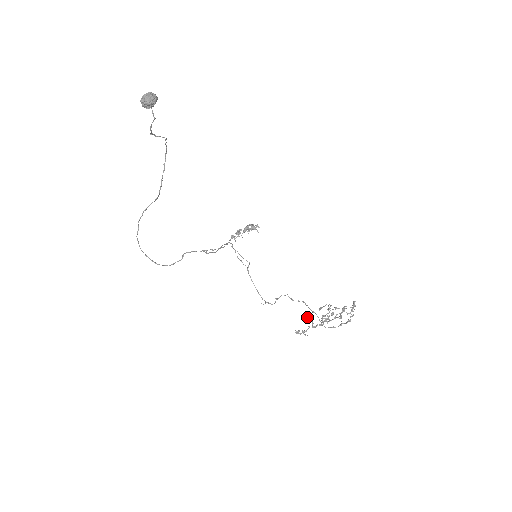
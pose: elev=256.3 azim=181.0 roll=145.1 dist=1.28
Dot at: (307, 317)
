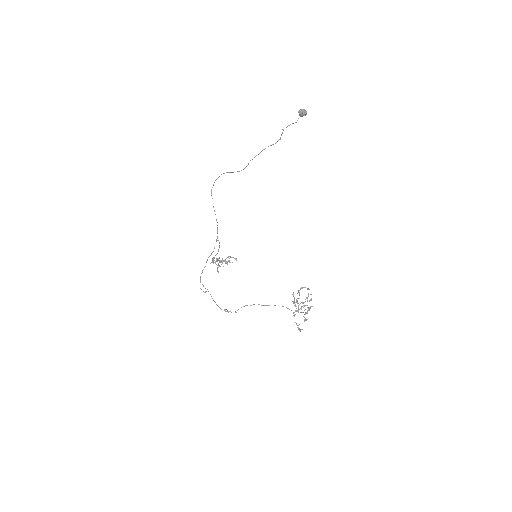
Dot at: occluded
